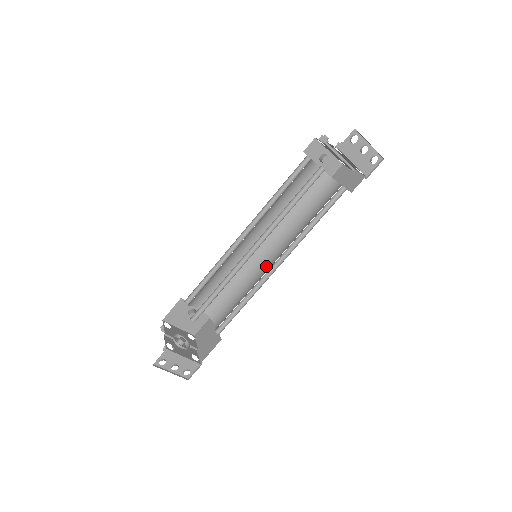
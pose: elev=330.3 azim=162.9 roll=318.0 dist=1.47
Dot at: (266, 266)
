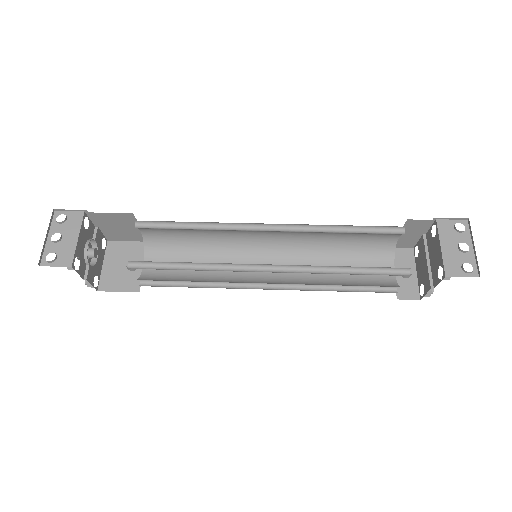
Dot at: occluded
